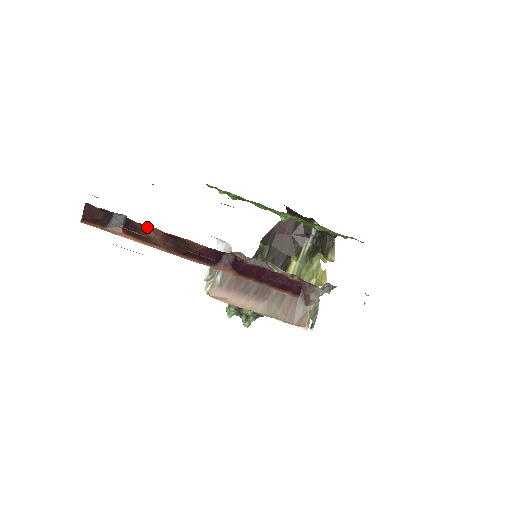
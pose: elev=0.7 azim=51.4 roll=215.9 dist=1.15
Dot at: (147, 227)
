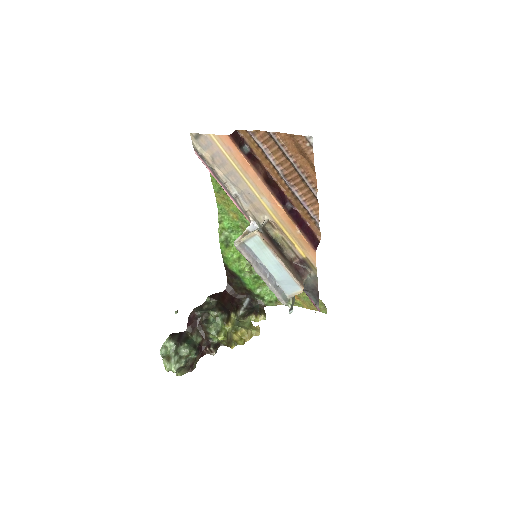
Dot at: (260, 162)
